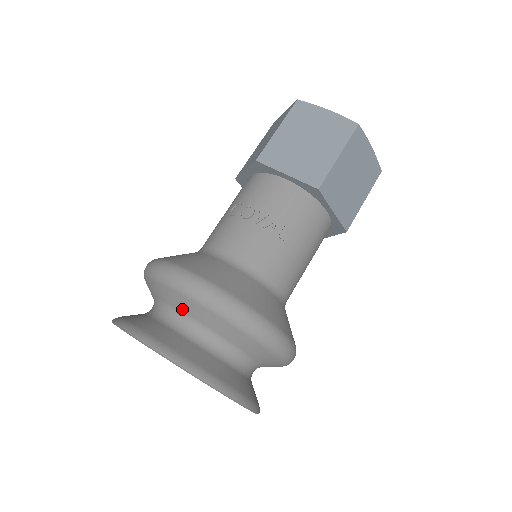
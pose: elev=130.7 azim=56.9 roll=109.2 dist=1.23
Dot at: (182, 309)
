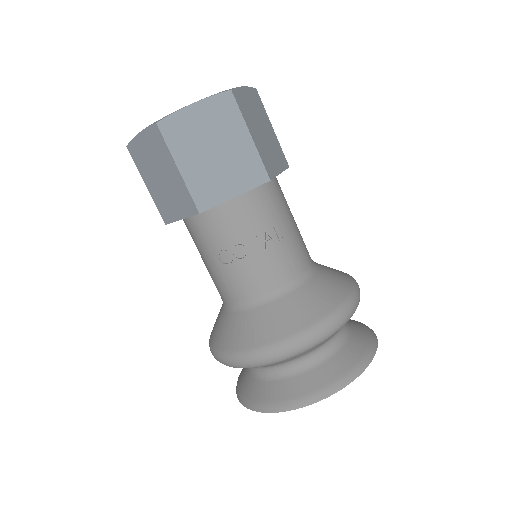
Dot at: (296, 358)
